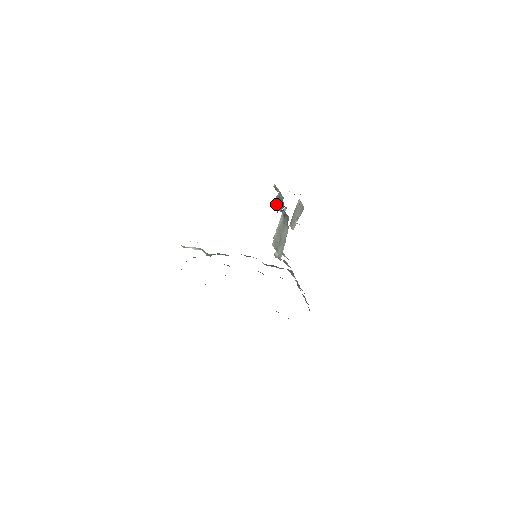
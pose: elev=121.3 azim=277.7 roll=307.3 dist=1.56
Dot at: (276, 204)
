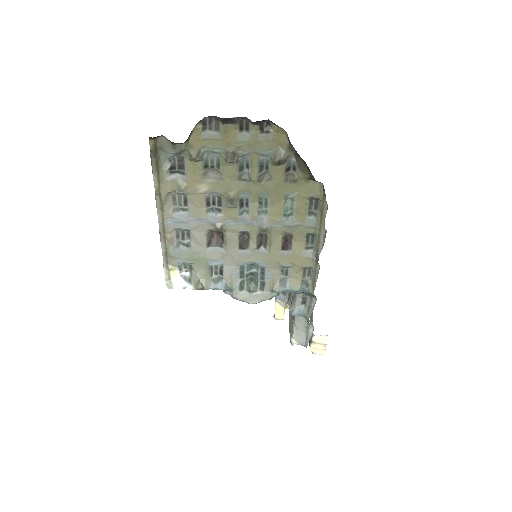
Dot at: occluded
